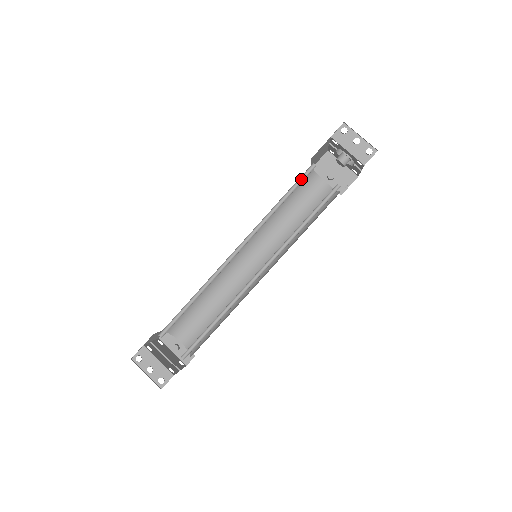
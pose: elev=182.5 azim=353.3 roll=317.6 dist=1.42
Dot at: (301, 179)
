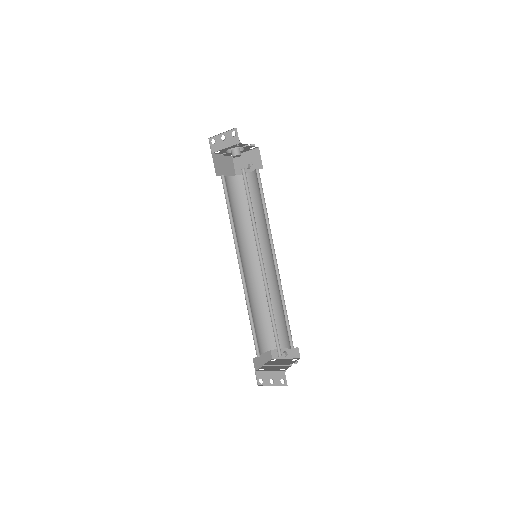
Dot at: (226, 191)
